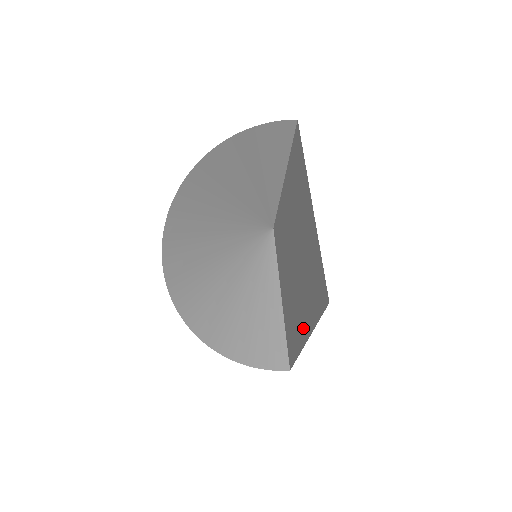
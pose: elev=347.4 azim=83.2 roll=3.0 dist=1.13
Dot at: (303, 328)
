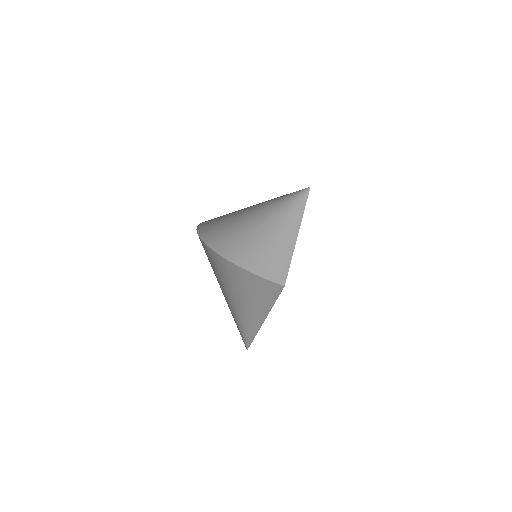
Dot at: occluded
